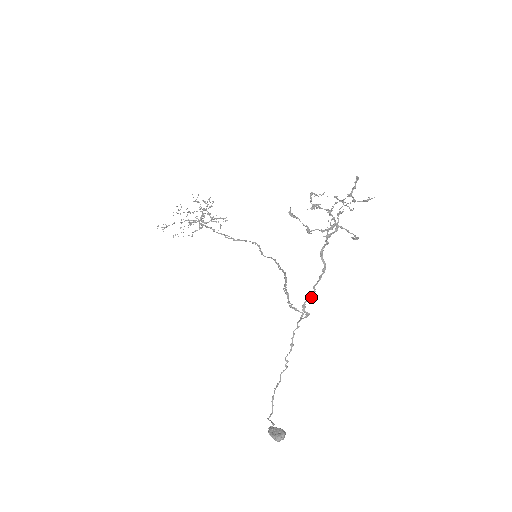
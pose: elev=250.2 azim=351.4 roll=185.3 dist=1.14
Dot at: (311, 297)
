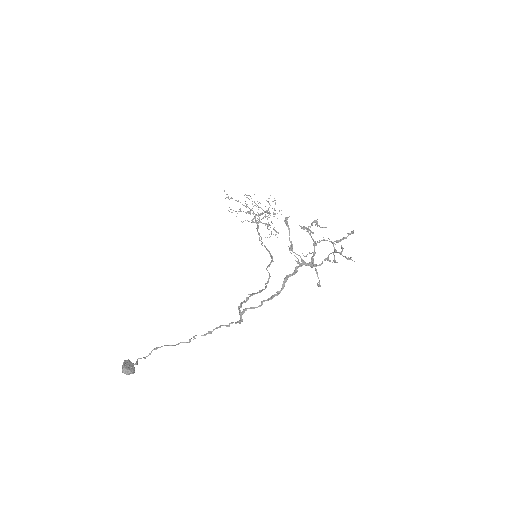
Dot at: (254, 308)
